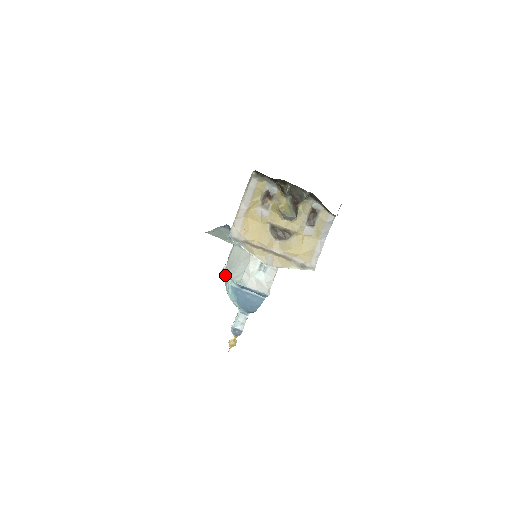
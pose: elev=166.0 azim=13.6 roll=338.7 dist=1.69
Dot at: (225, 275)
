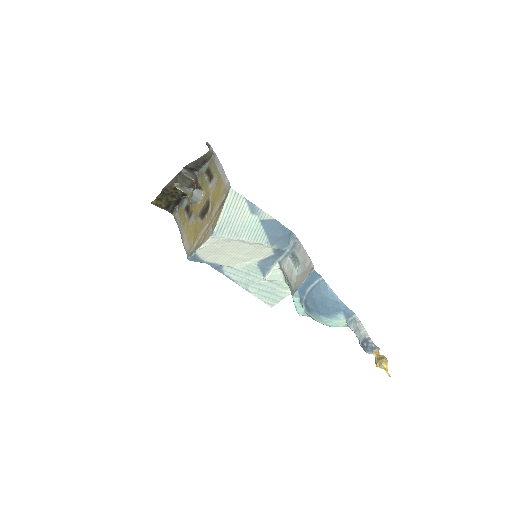
Dot at: (298, 311)
